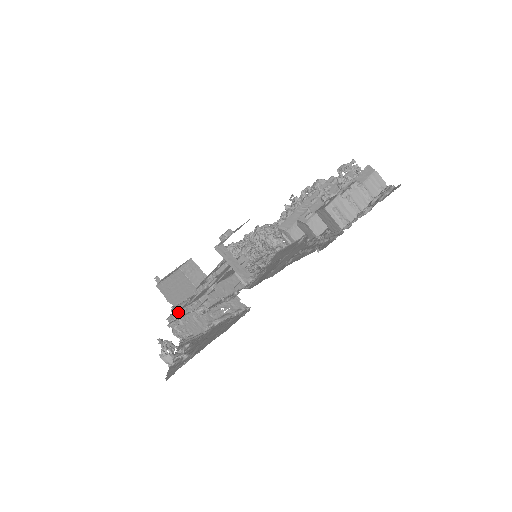
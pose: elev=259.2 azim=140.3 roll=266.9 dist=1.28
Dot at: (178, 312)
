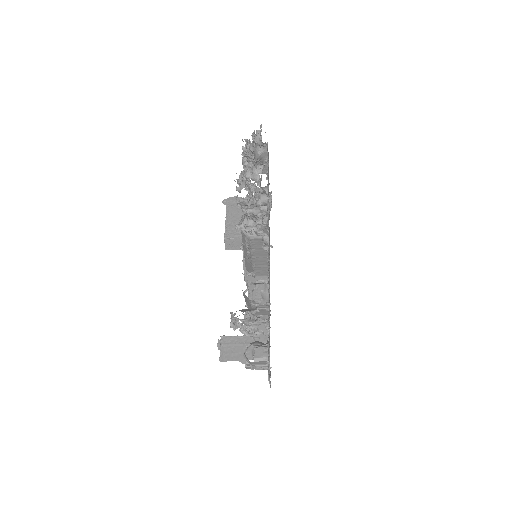
Dot at: occluded
